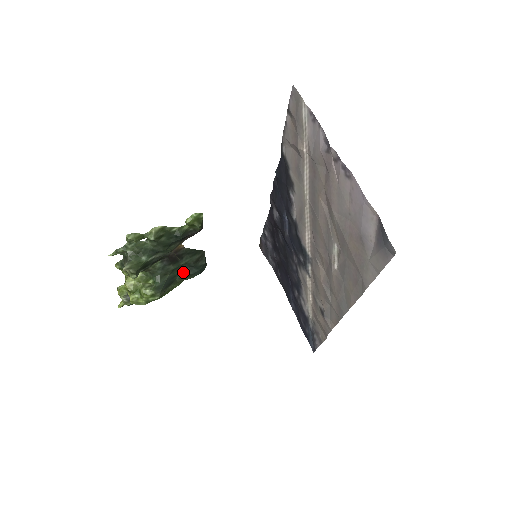
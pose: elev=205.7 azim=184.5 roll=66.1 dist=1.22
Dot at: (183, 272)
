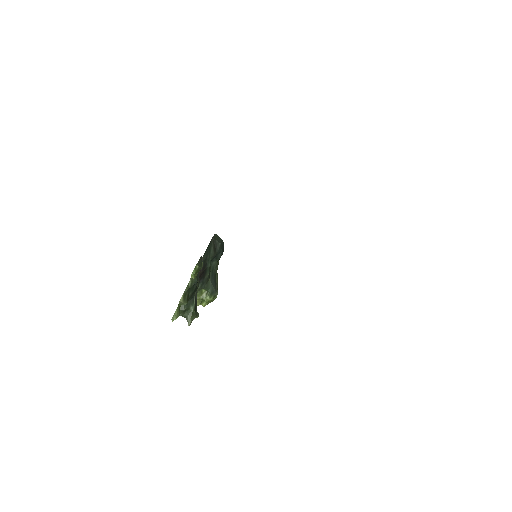
Dot at: (214, 262)
